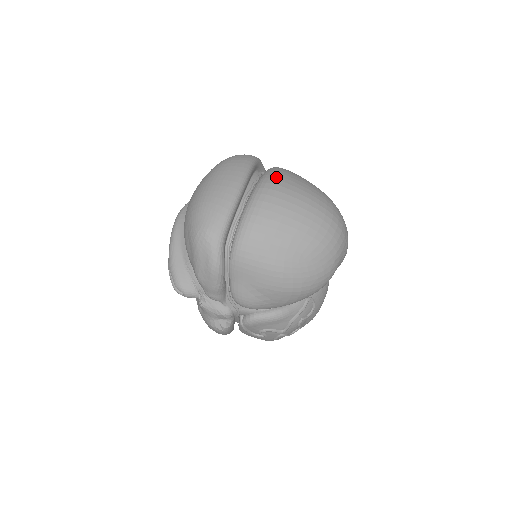
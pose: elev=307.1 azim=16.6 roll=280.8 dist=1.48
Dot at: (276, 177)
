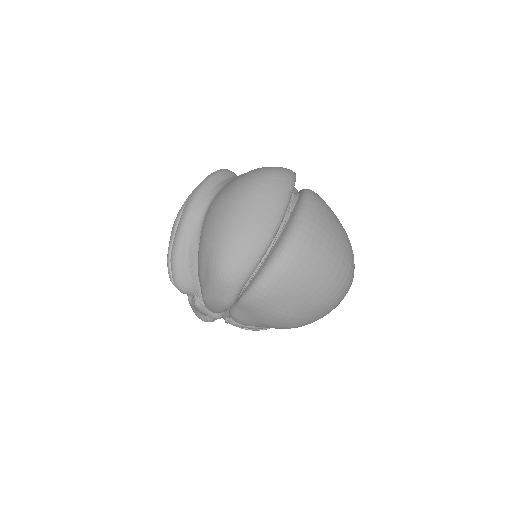
Dot at: (312, 225)
